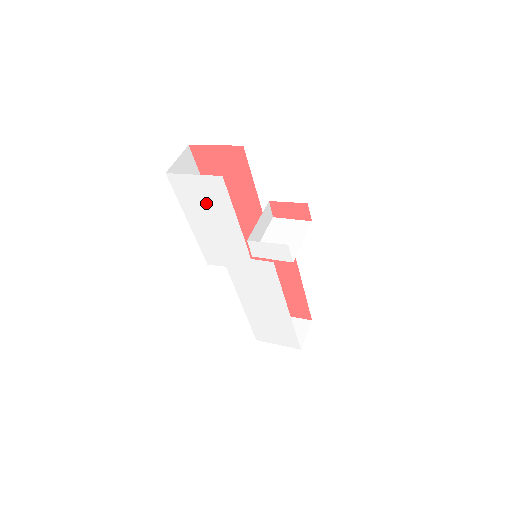
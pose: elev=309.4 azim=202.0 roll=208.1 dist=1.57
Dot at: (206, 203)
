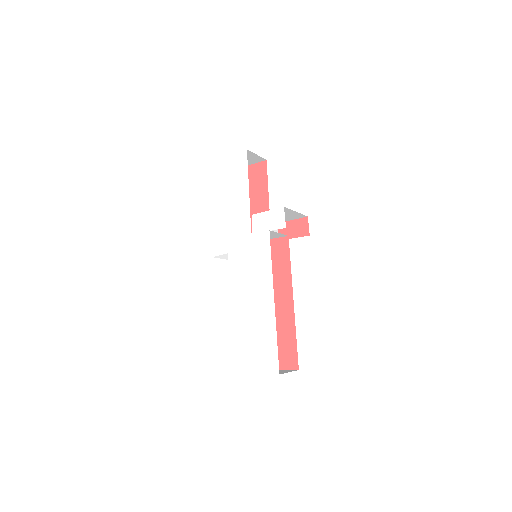
Dot at: (229, 181)
